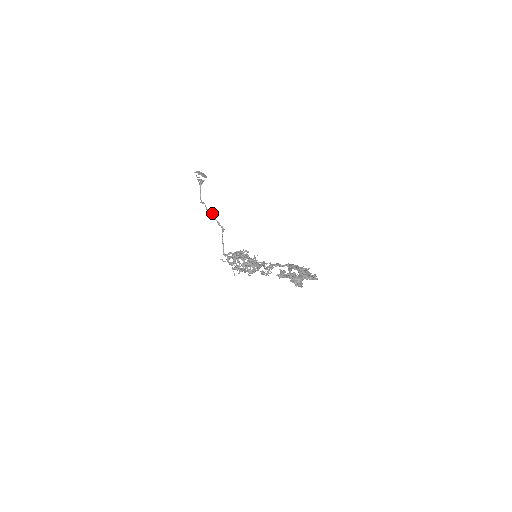
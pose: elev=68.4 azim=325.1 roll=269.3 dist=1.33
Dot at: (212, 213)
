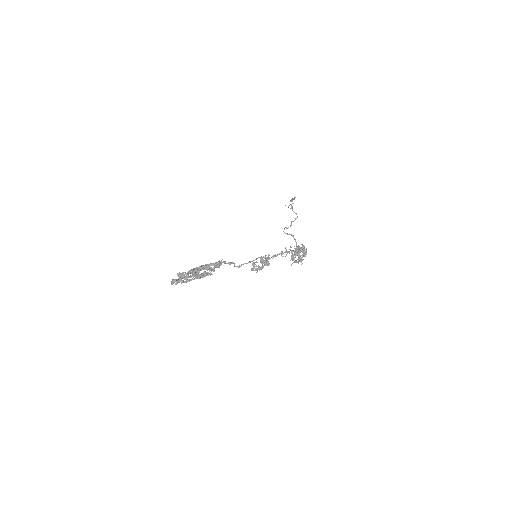
Dot at: (286, 228)
